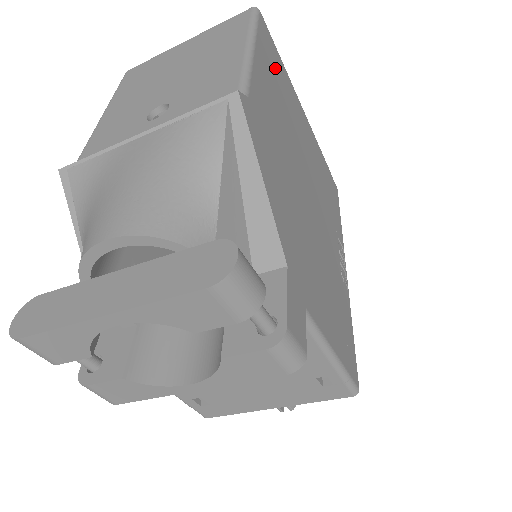
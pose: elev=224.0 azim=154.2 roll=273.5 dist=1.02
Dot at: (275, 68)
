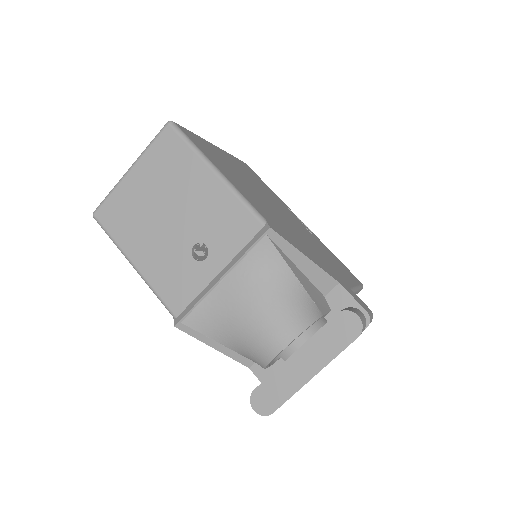
Dot at: (211, 154)
